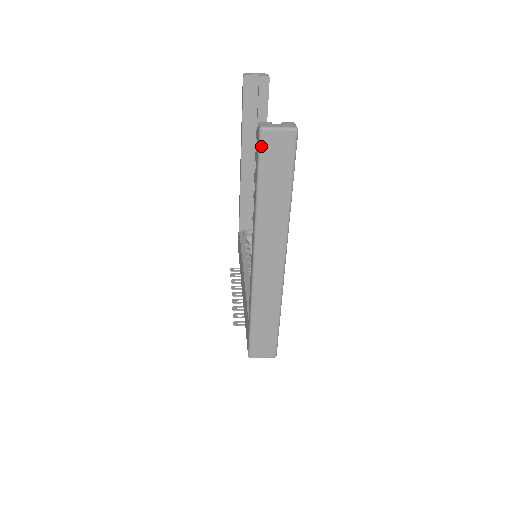
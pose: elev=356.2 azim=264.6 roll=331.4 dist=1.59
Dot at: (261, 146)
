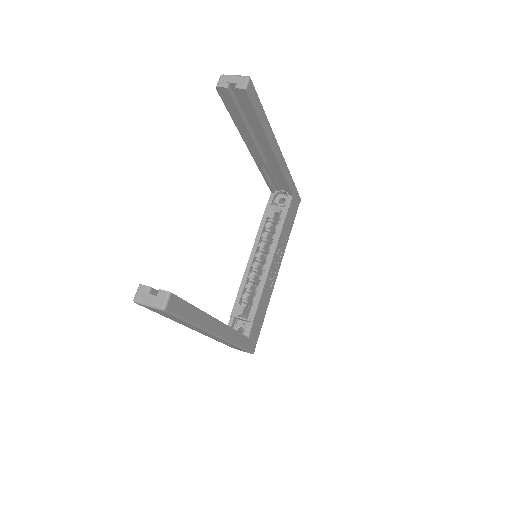
Dot at: (143, 306)
